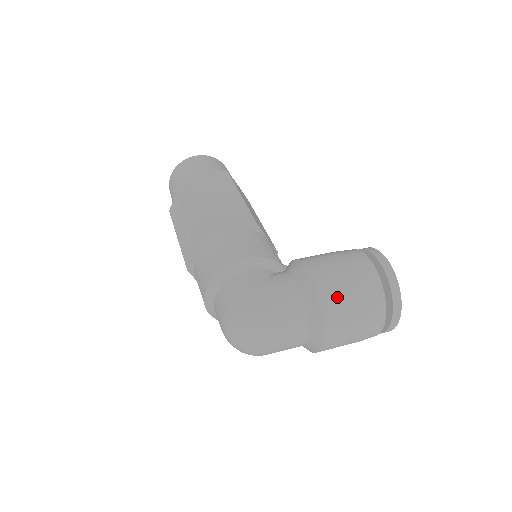
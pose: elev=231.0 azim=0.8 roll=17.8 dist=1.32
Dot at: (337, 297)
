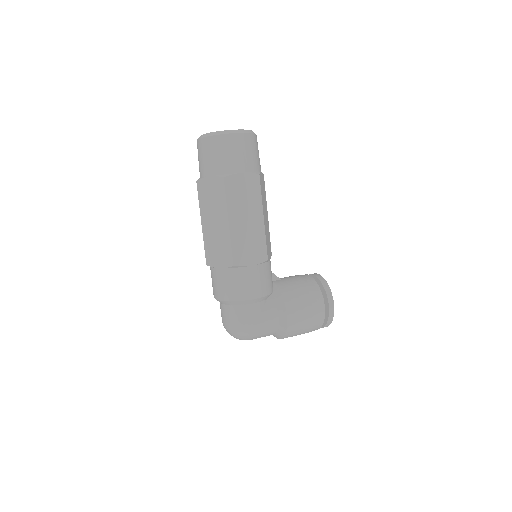
Dot at: (296, 332)
